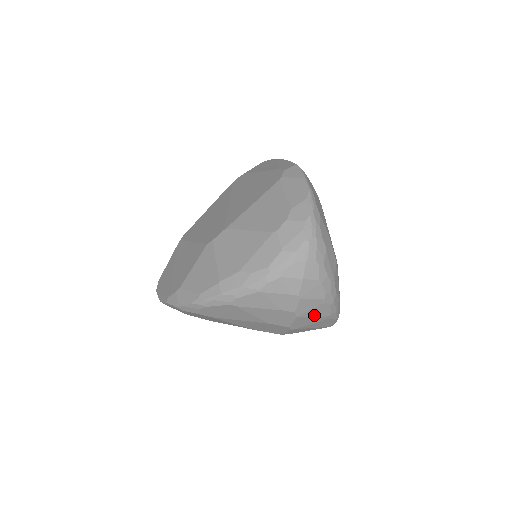
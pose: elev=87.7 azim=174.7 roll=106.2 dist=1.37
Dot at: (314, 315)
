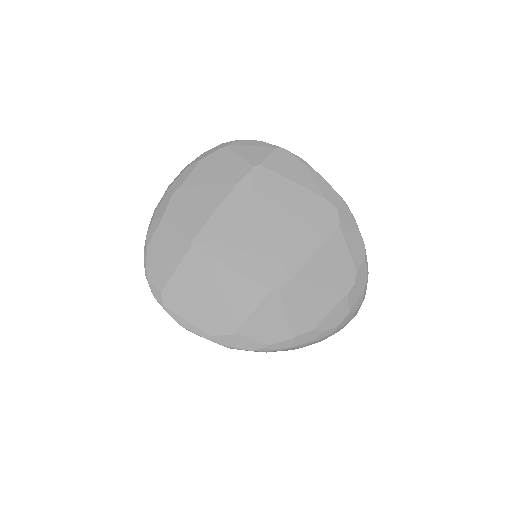
Dot at: occluded
